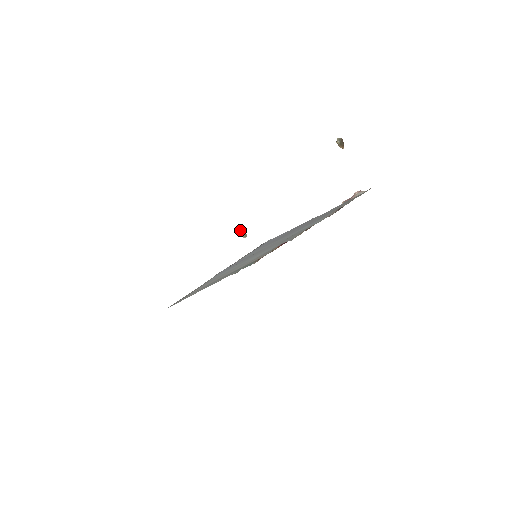
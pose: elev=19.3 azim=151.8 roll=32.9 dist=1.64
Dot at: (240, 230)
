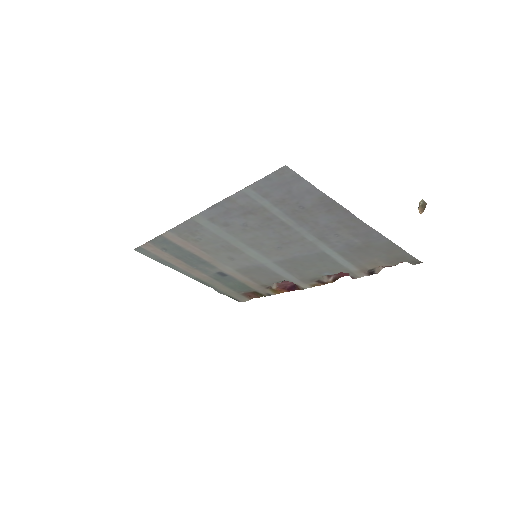
Dot at: occluded
